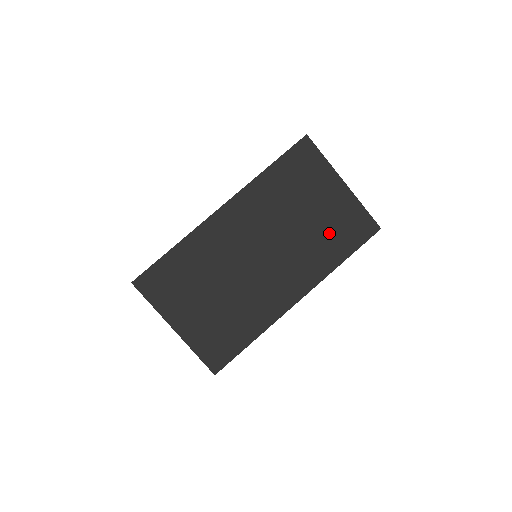
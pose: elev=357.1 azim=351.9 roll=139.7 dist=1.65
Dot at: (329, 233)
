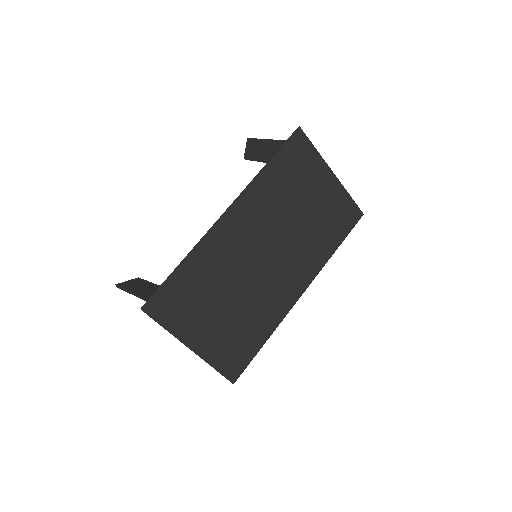
Dot at: (323, 225)
